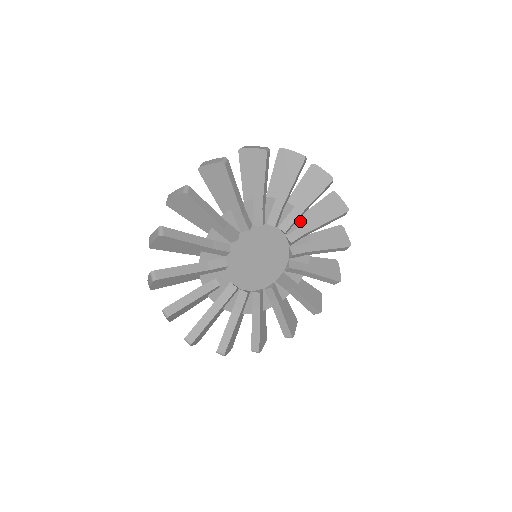
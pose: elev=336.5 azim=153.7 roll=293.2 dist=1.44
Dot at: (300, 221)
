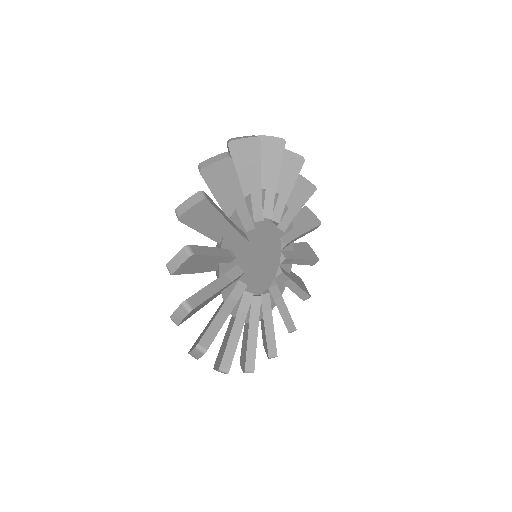
Dot at: (291, 246)
